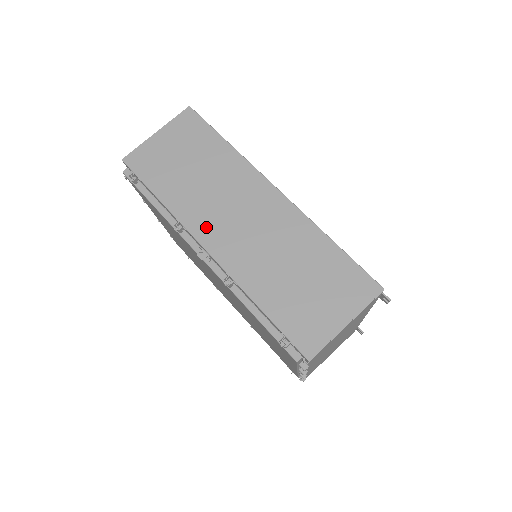
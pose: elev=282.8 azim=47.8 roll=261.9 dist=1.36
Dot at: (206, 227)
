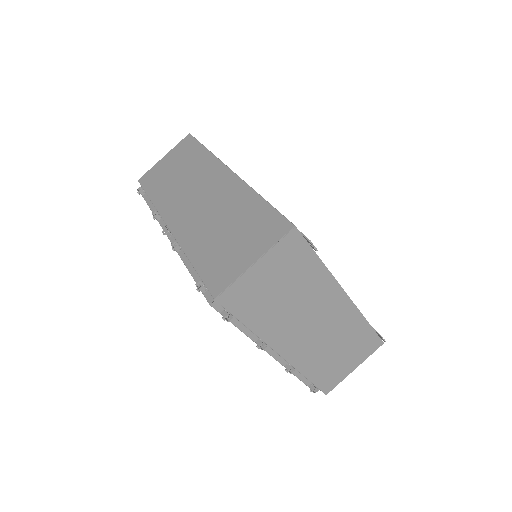
Dot at: (173, 210)
